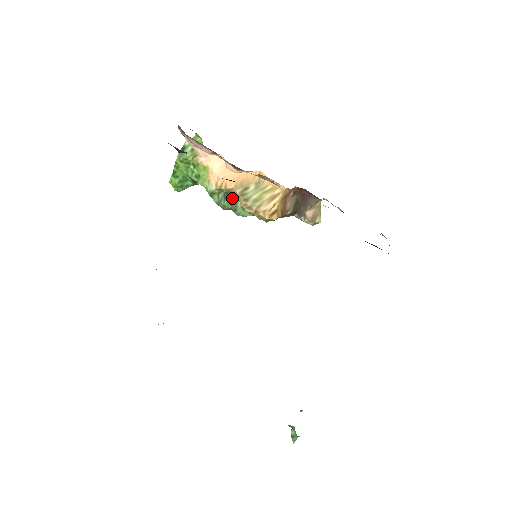
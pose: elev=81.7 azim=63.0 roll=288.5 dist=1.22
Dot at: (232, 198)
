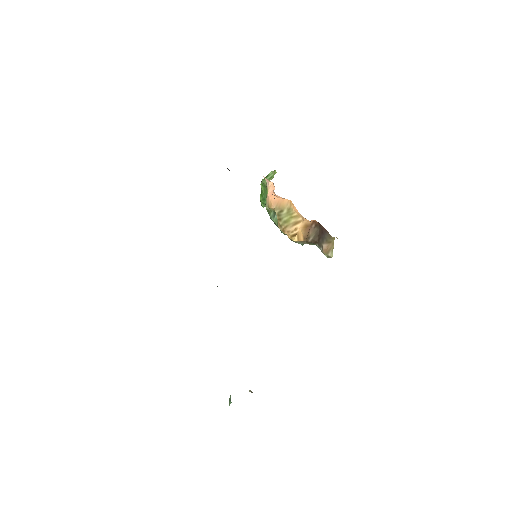
Dot at: occluded
